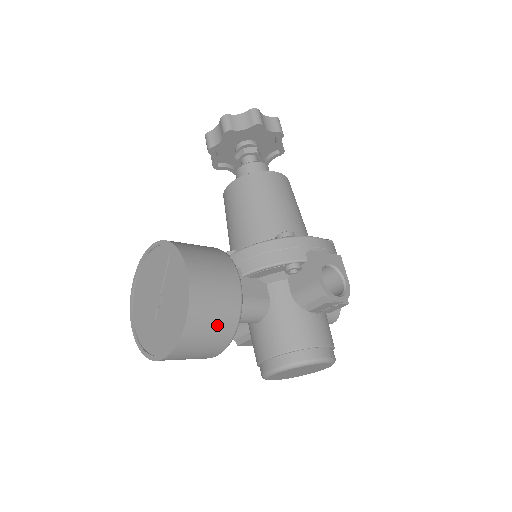
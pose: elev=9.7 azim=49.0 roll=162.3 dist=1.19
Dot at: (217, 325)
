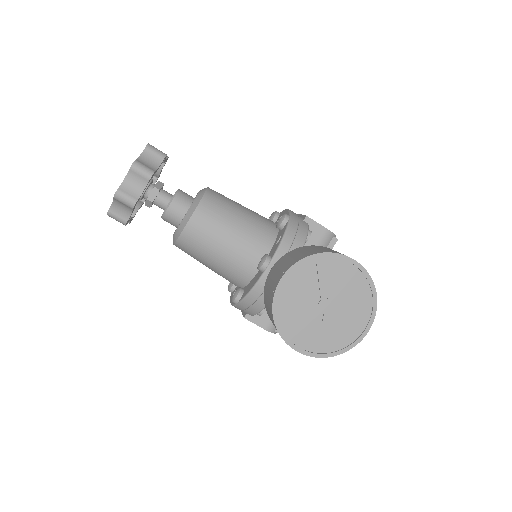
Dot at: occluded
